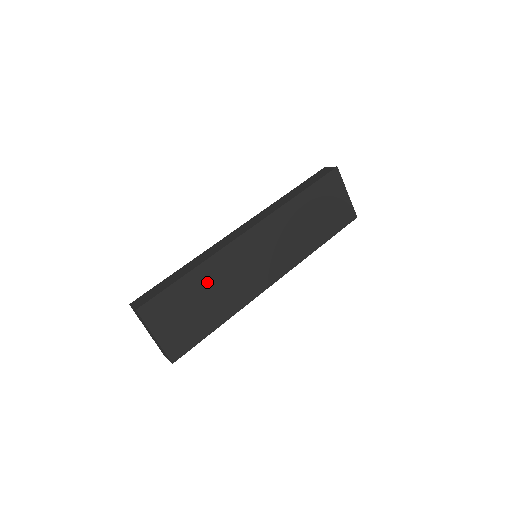
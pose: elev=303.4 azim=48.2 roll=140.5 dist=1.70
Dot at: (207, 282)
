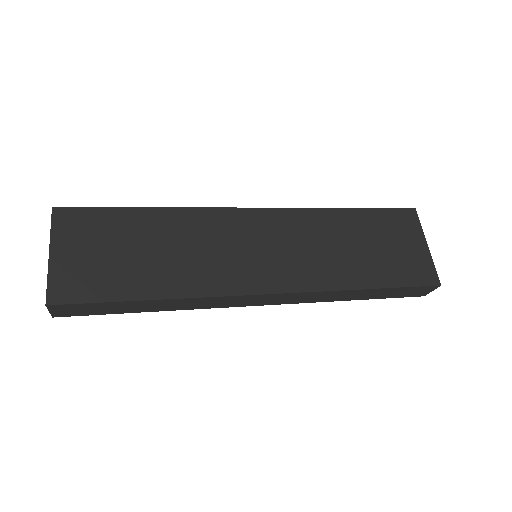
Dot at: (164, 233)
